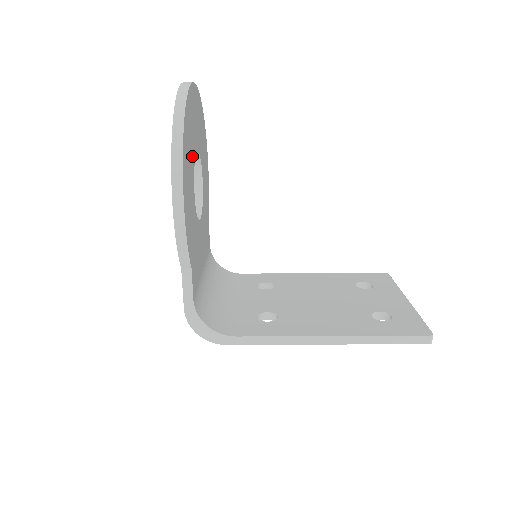
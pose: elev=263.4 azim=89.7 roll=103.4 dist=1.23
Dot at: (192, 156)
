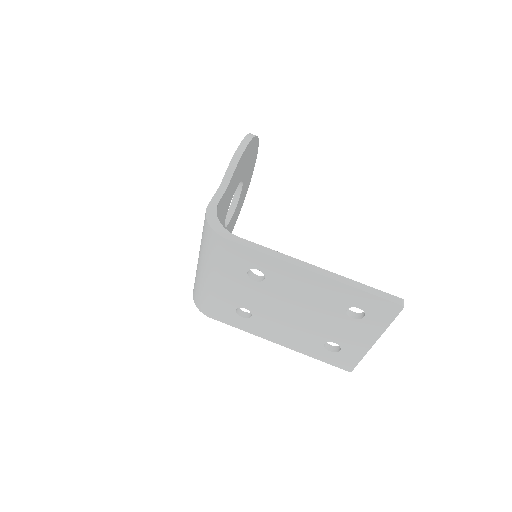
Dot at: (246, 171)
